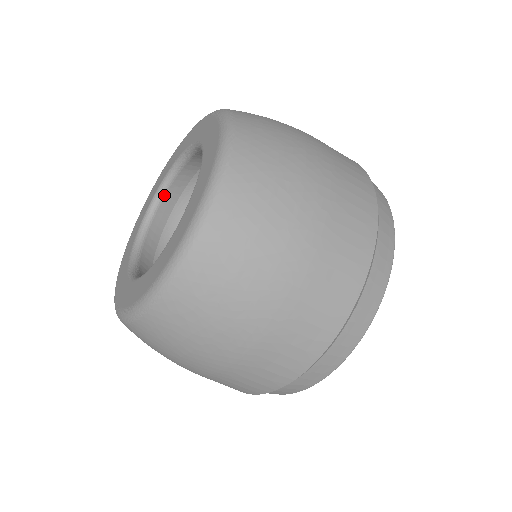
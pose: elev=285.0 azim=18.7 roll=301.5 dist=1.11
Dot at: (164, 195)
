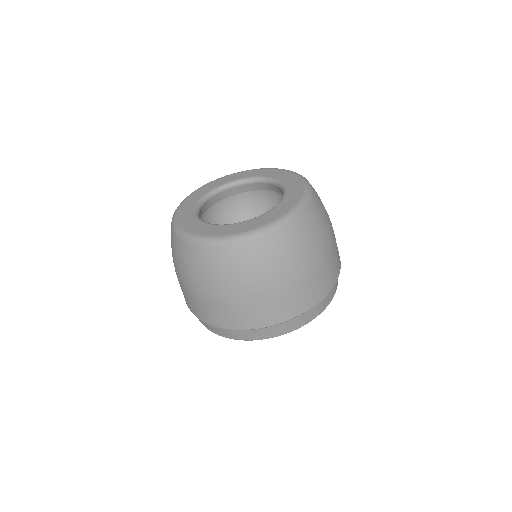
Dot at: (262, 183)
